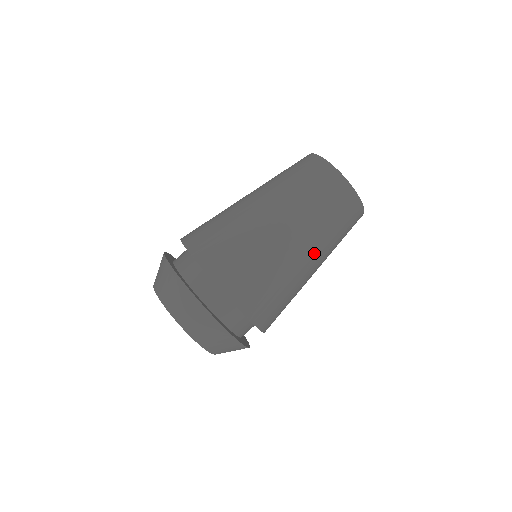
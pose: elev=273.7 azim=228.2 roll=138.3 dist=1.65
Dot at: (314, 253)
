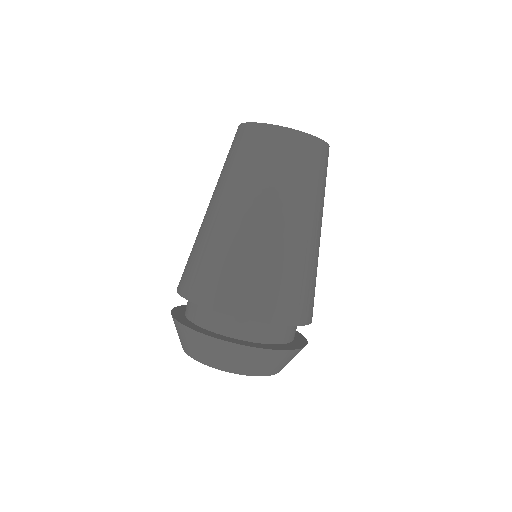
Dot at: (255, 208)
